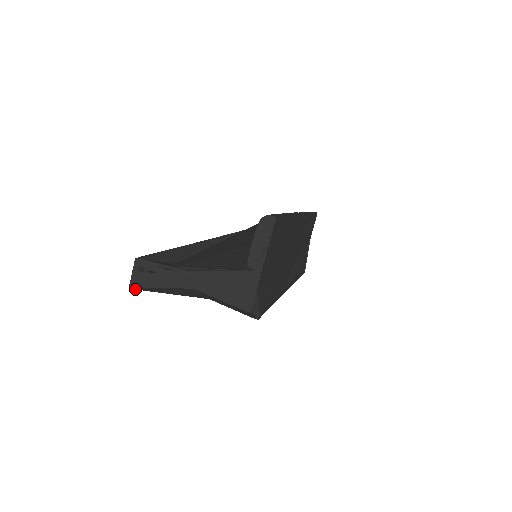
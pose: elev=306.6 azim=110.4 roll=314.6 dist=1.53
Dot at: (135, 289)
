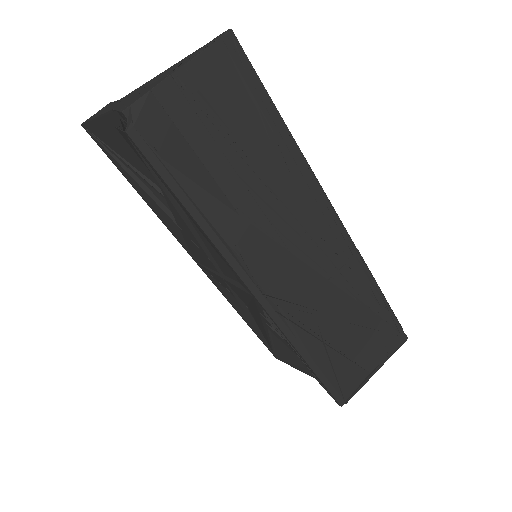
Dot at: (82, 124)
